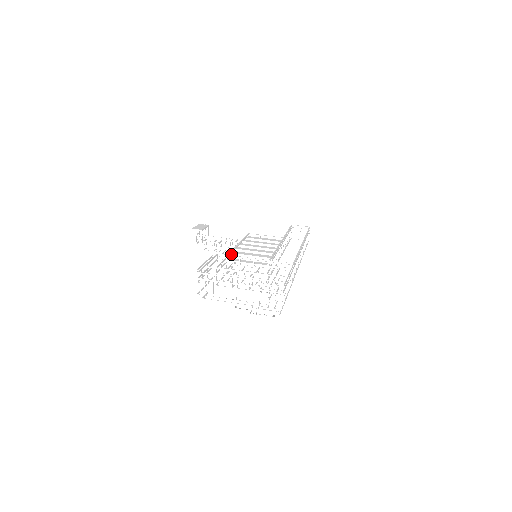
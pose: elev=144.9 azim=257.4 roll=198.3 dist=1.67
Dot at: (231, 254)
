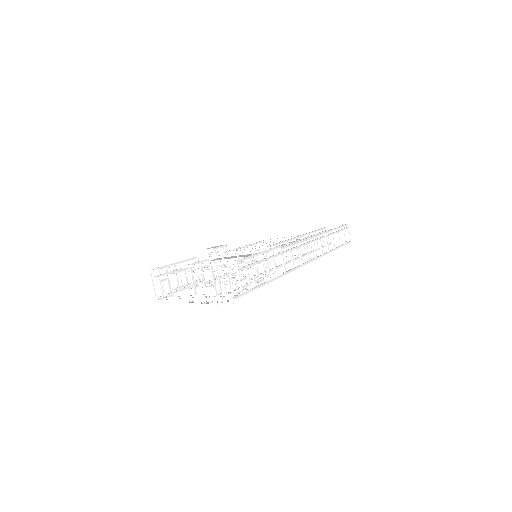
Dot at: occluded
